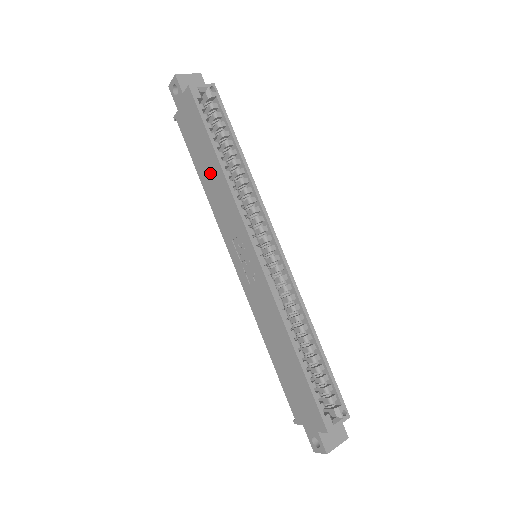
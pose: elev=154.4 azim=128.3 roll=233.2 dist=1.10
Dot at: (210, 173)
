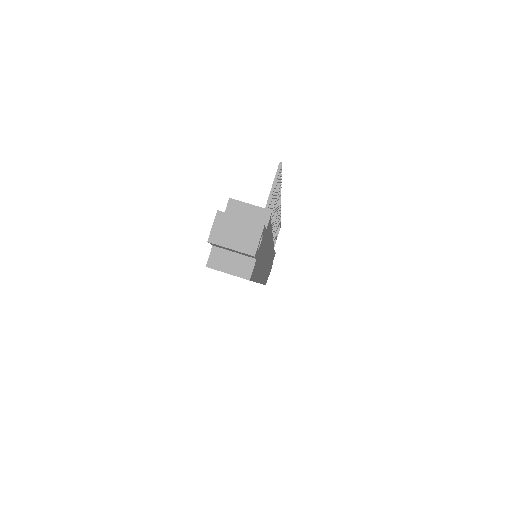
Dot at: occluded
